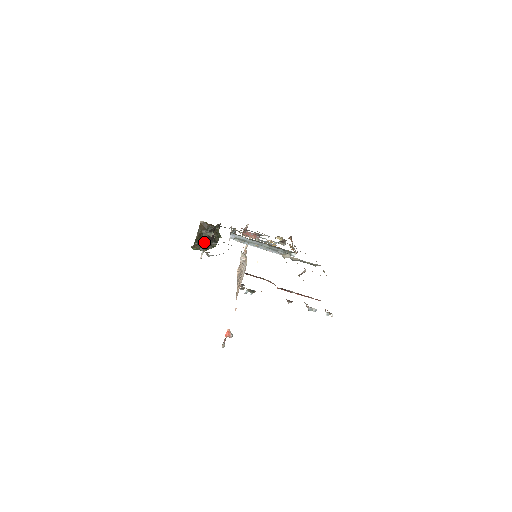
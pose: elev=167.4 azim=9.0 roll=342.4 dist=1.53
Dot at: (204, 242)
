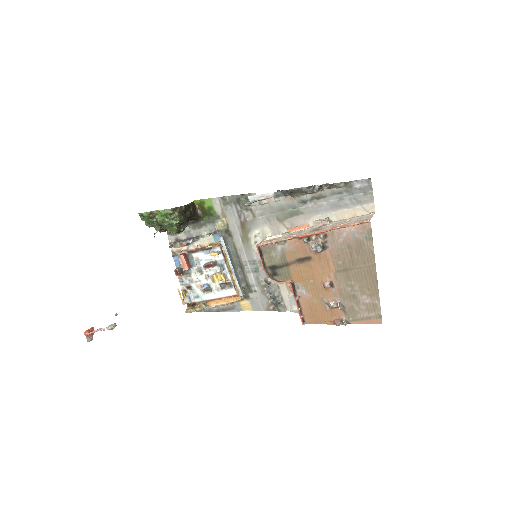
Dot at: occluded
